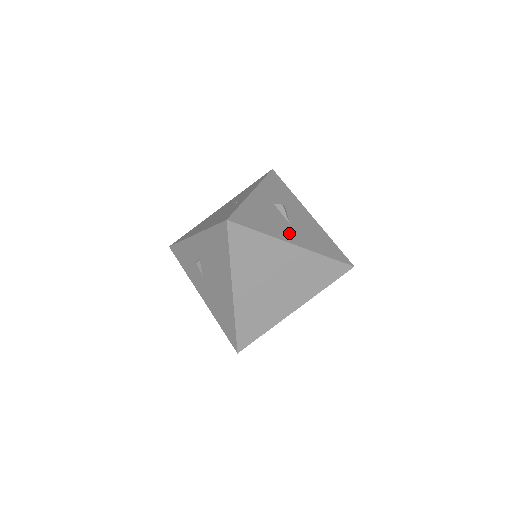
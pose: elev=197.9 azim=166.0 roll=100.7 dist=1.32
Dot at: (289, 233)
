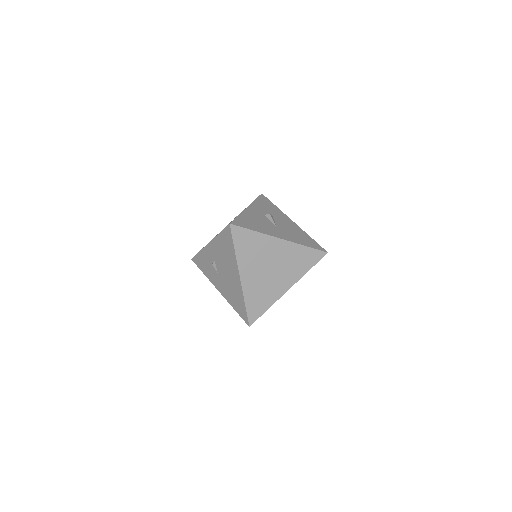
Dot at: (276, 232)
